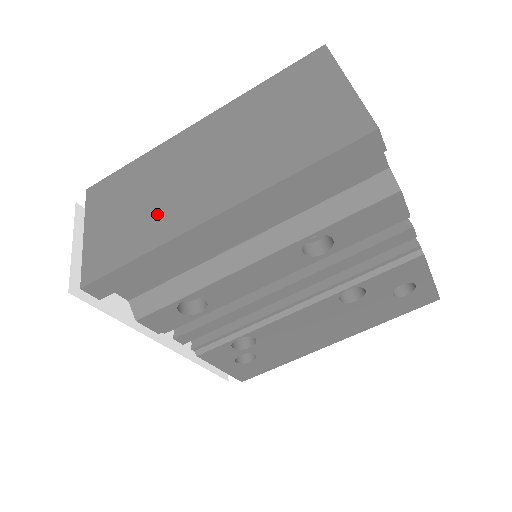
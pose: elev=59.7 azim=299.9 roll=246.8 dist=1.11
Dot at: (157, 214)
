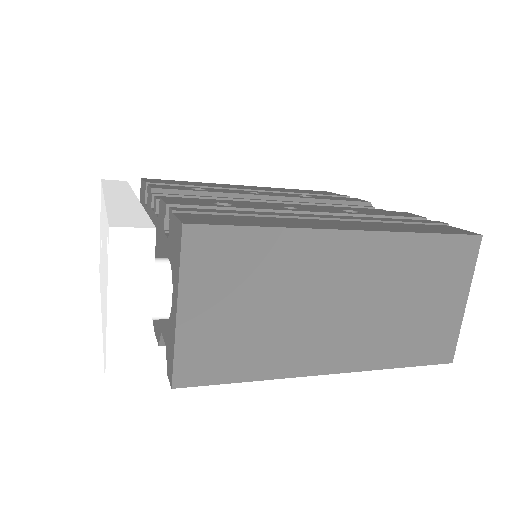
Dot at: (279, 339)
